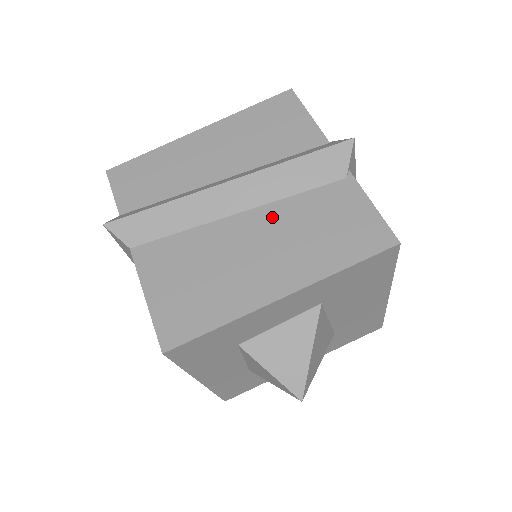
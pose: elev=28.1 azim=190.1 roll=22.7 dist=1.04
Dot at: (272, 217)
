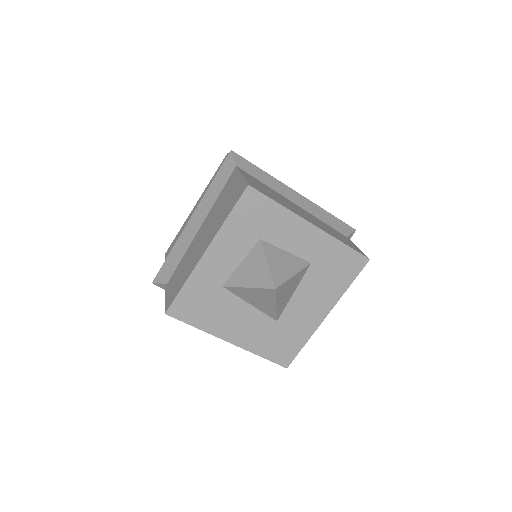
Dot at: (310, 215)
